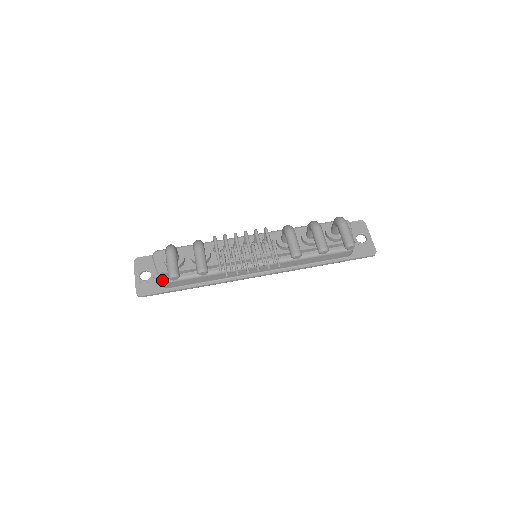
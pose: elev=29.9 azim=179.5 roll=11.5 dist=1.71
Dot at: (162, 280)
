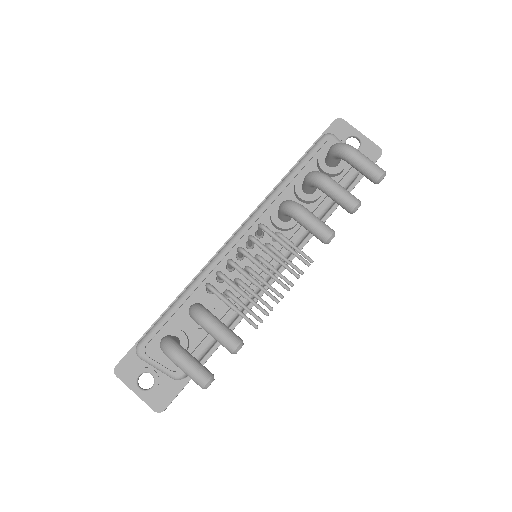
Dot at: (178, 378)
